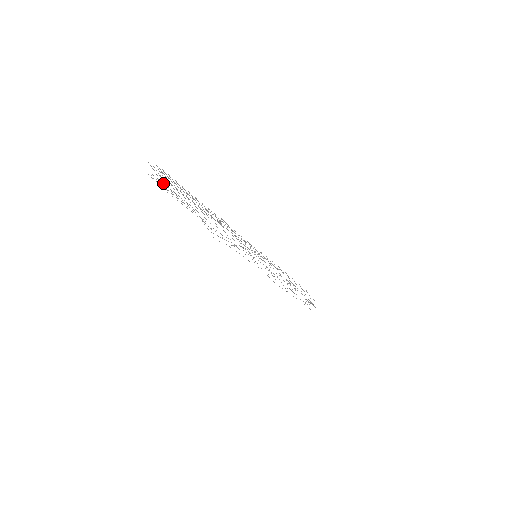
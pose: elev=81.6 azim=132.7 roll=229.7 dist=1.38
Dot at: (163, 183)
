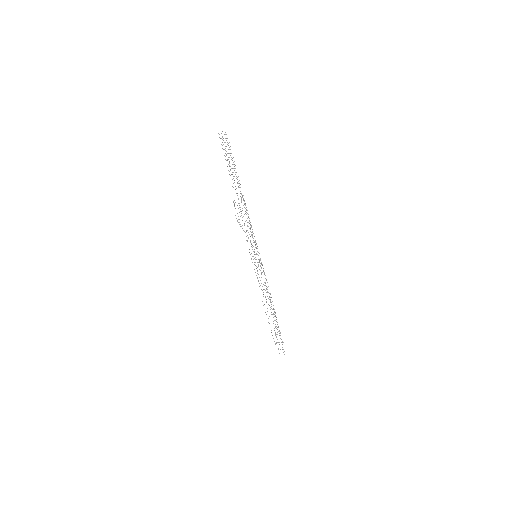
Dot at: occluded
